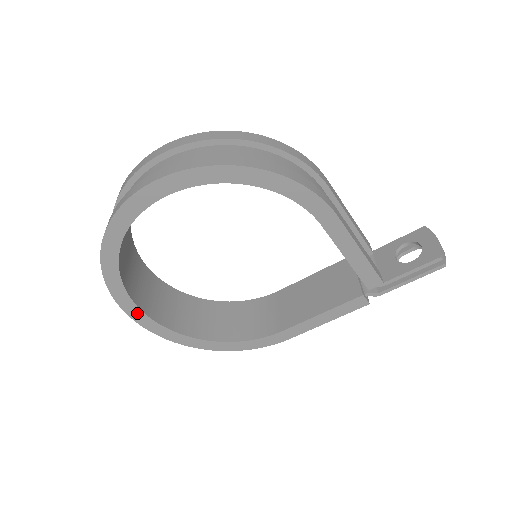
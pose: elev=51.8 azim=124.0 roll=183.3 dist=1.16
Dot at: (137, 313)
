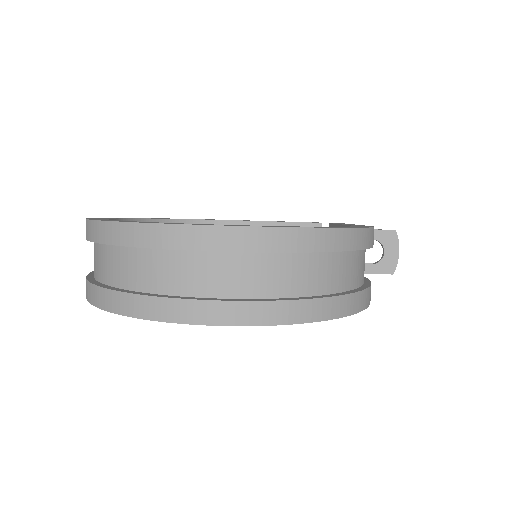
Dot at: occluded
